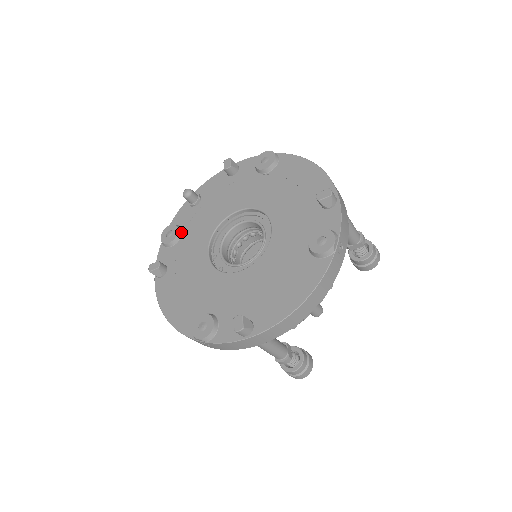
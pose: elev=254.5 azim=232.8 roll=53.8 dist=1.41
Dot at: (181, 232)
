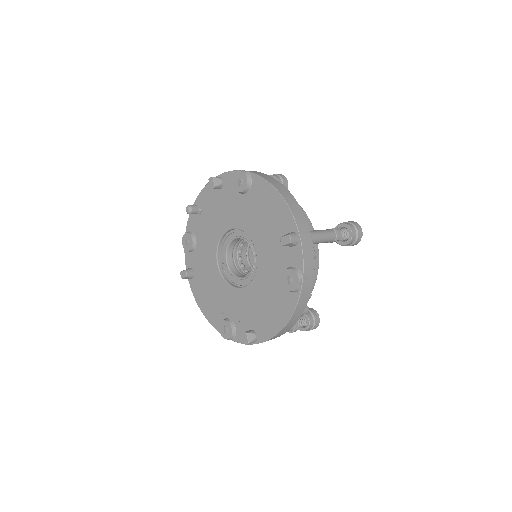
Dot at: (195, 240)
